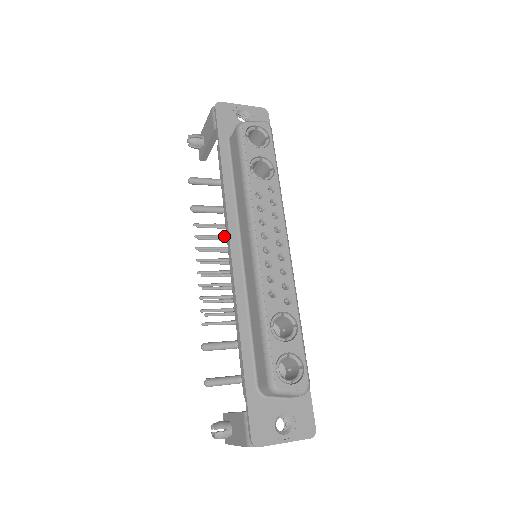
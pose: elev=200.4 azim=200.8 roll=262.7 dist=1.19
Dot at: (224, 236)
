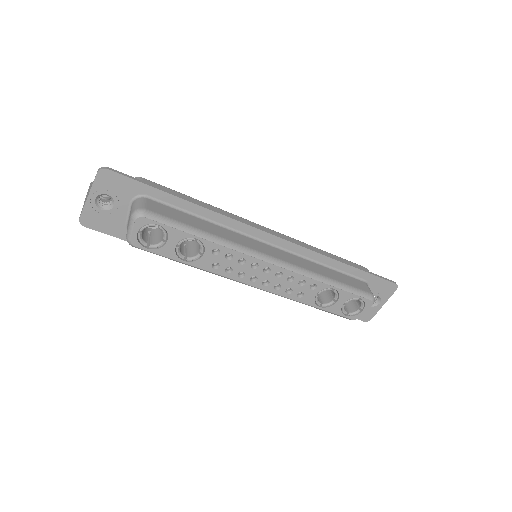
Dot at: occluded
